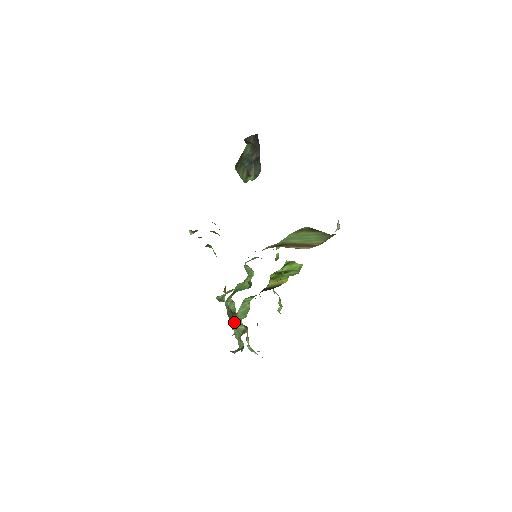
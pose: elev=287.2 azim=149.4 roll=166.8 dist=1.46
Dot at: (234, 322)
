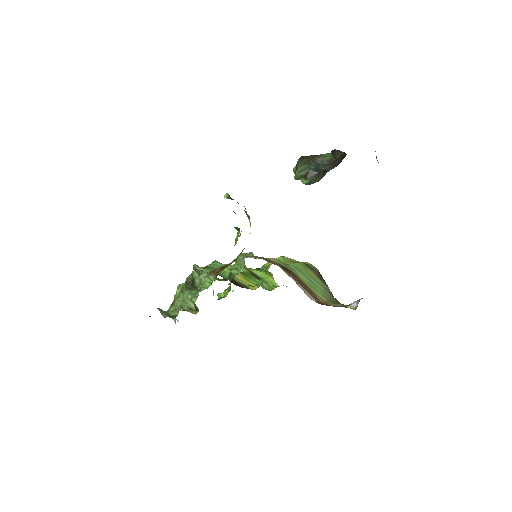
Dot at: (187, 292)
